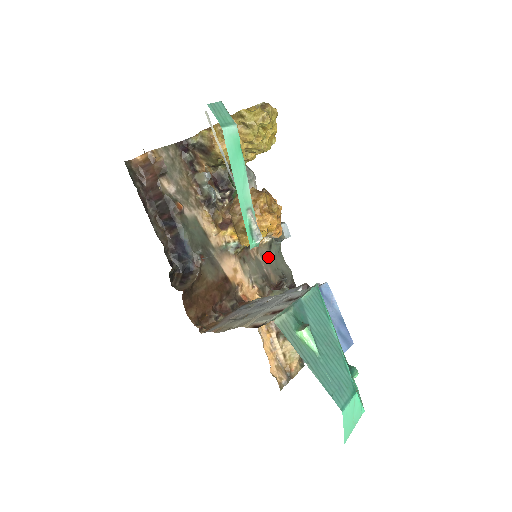
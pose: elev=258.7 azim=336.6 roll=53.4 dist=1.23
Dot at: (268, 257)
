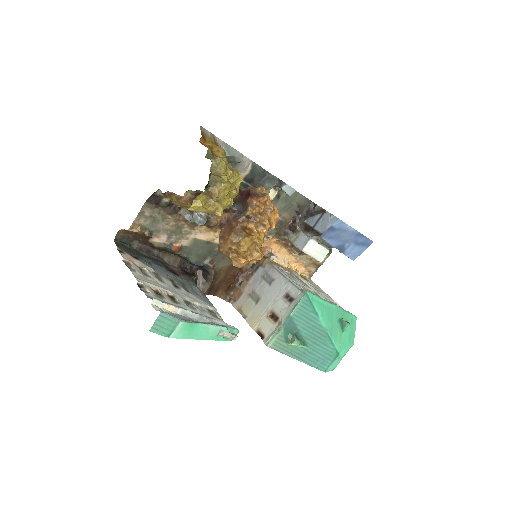
Dot at: (278, 205)
